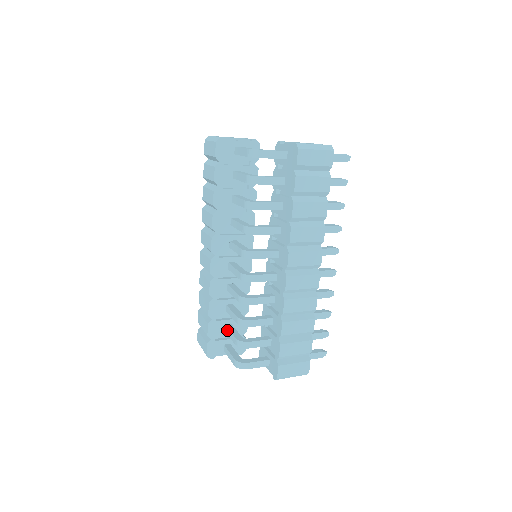
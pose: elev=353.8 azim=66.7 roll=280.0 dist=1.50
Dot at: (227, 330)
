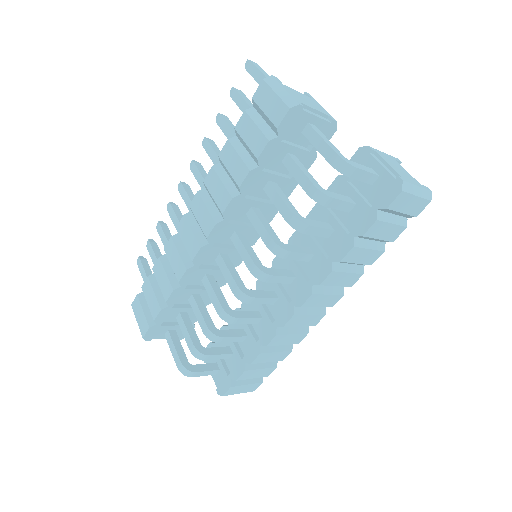
Dot at: (181, 322)
